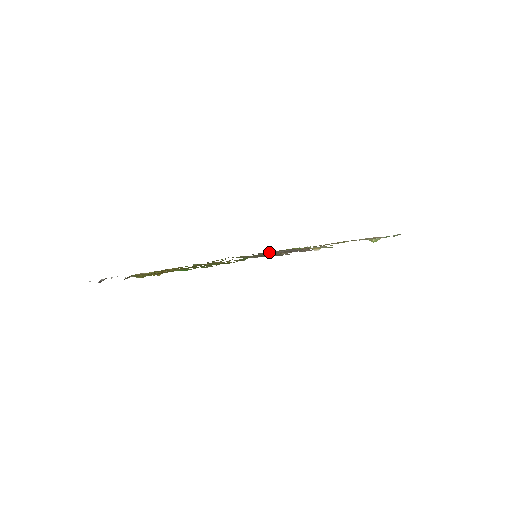
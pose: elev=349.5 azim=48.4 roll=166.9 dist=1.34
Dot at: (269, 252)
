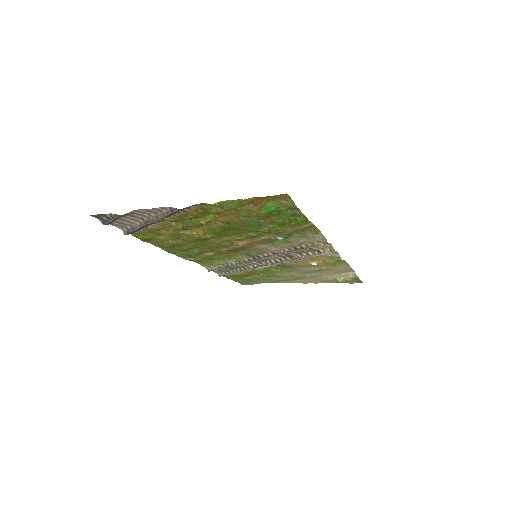
Dot at: (255, 262)
